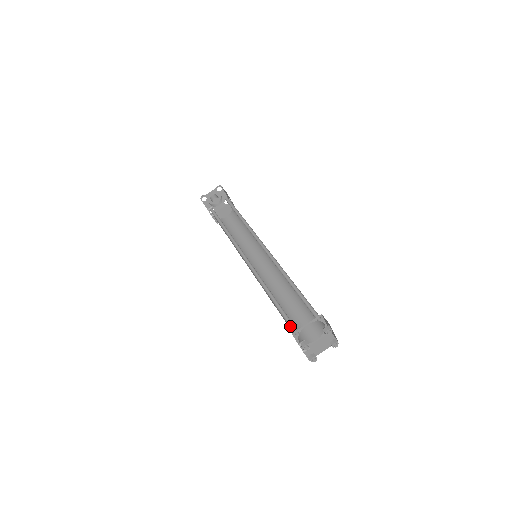
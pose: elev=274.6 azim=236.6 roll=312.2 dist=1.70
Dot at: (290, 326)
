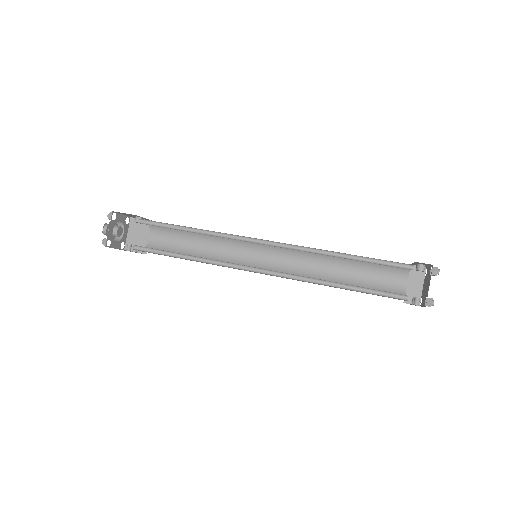
Dot at: (391, 297)
